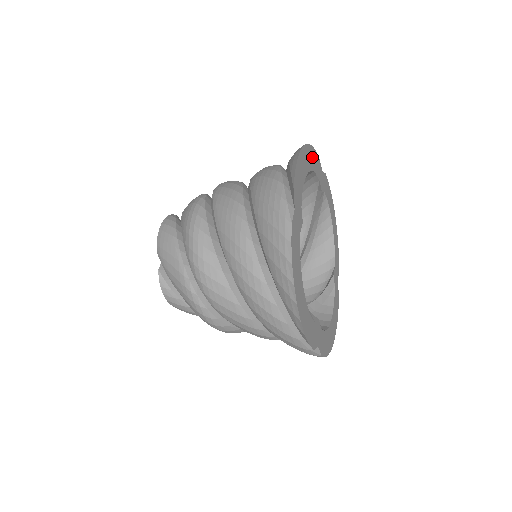
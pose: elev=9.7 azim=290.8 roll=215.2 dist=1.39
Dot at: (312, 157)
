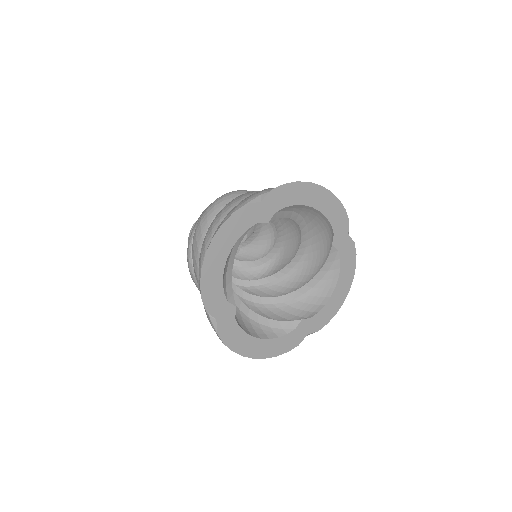
Dot at: (333, 207)
